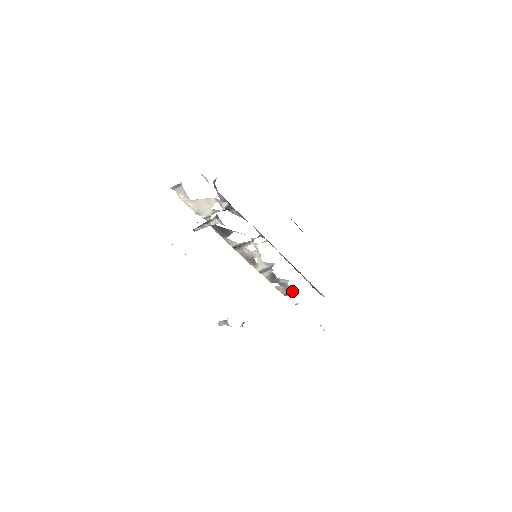
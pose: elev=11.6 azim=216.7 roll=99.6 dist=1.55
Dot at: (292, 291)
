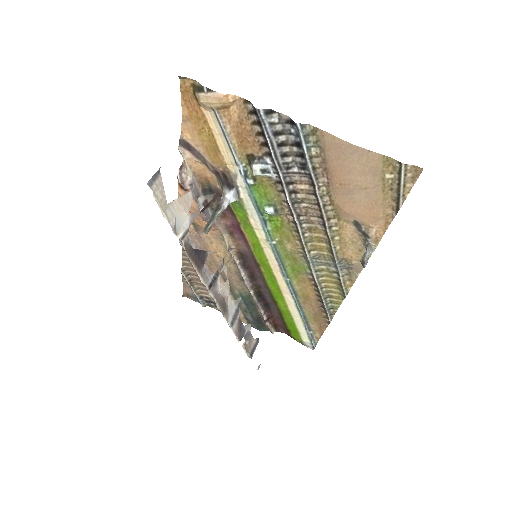
Dot at: (255, 343)
